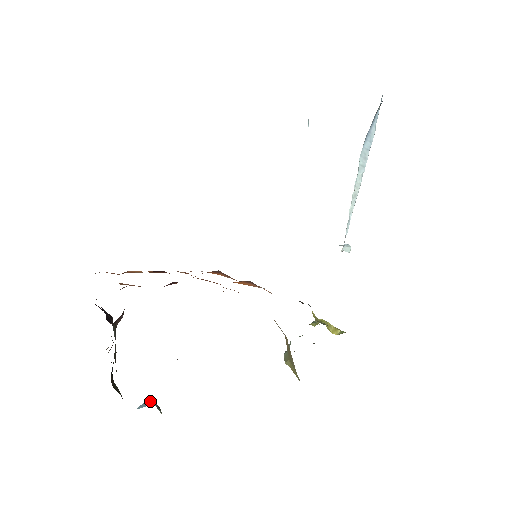
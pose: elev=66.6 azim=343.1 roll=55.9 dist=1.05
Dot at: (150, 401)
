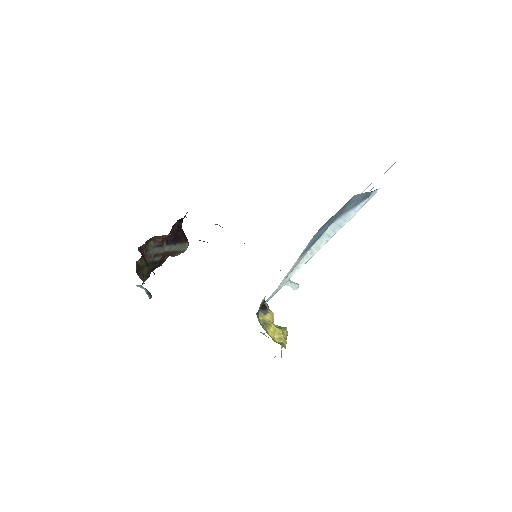
Dot at: (143, 287)
